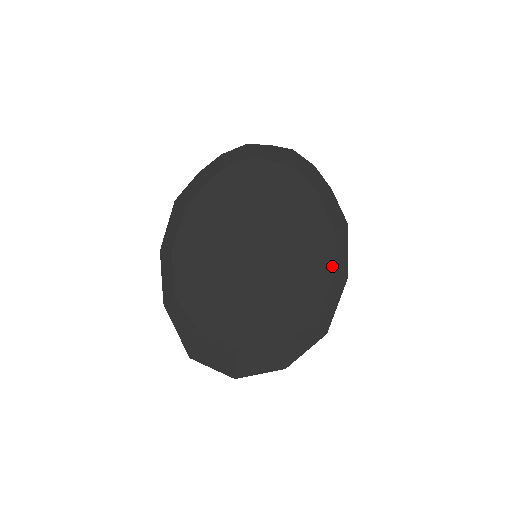
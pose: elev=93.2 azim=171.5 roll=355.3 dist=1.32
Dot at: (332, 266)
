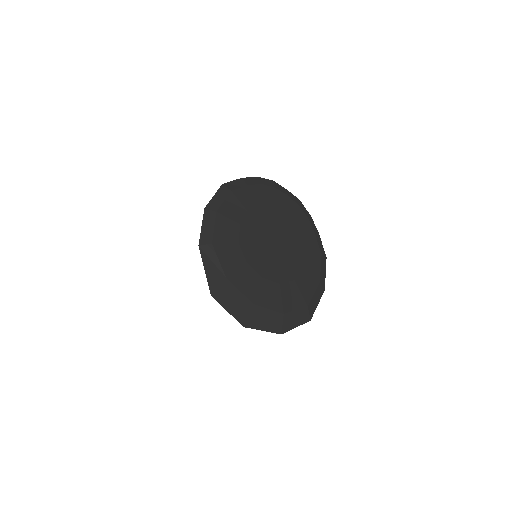
Dot at: (319, 276)
